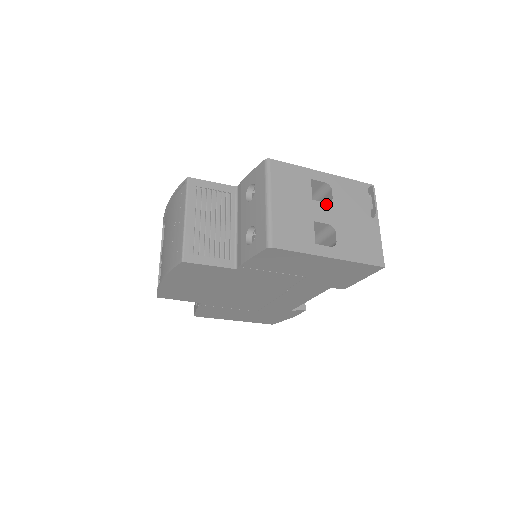
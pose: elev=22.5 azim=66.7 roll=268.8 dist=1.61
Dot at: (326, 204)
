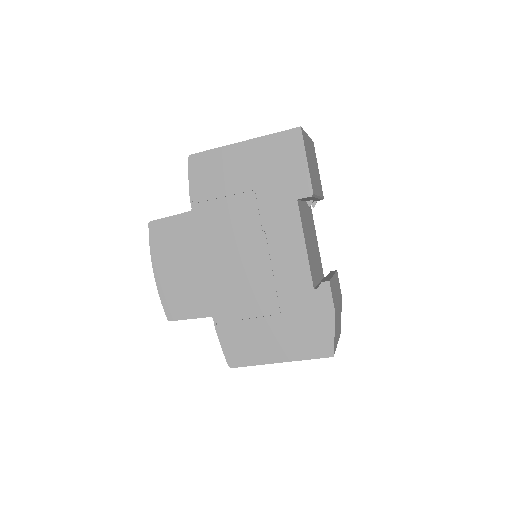
Dot at: occluded
